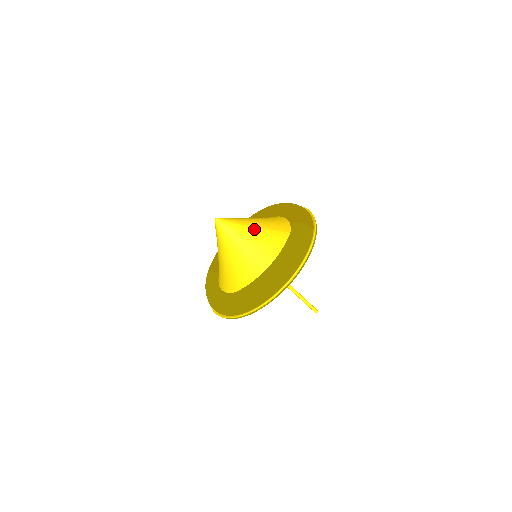
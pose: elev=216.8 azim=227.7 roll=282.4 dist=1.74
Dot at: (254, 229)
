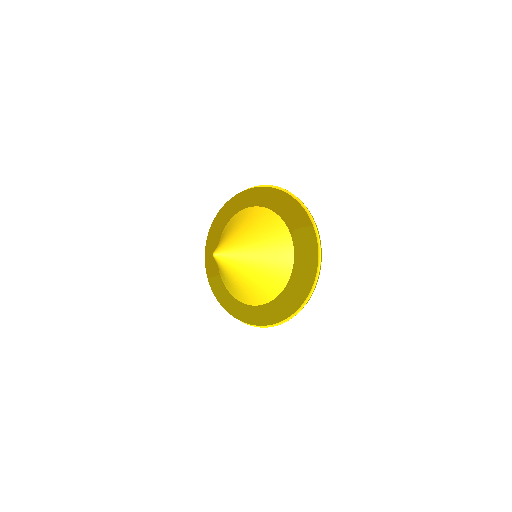
Dot at: (256, 248)
